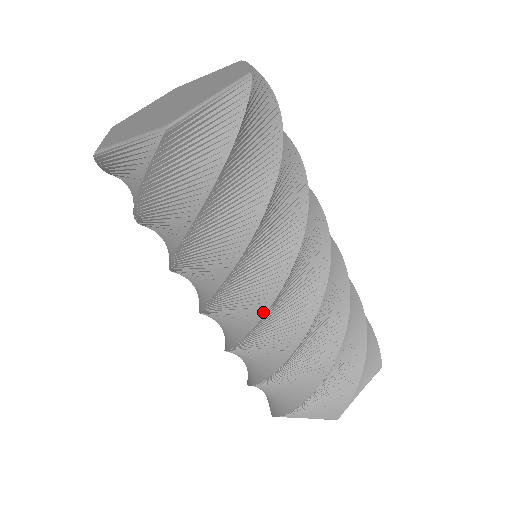
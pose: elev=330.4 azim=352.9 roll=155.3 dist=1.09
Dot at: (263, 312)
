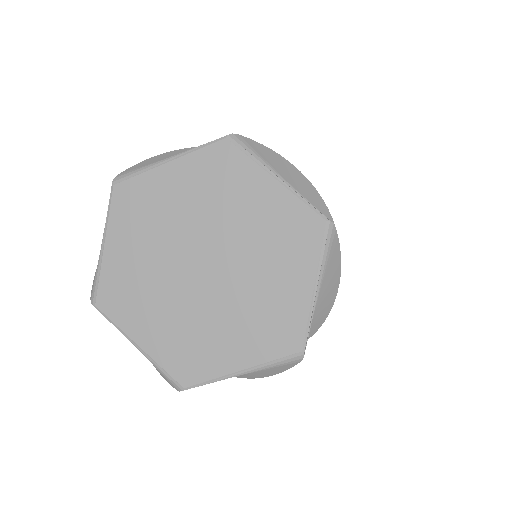
Dot at: occluded
